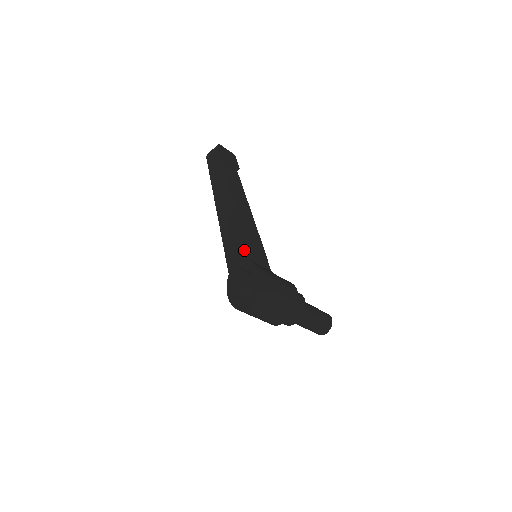
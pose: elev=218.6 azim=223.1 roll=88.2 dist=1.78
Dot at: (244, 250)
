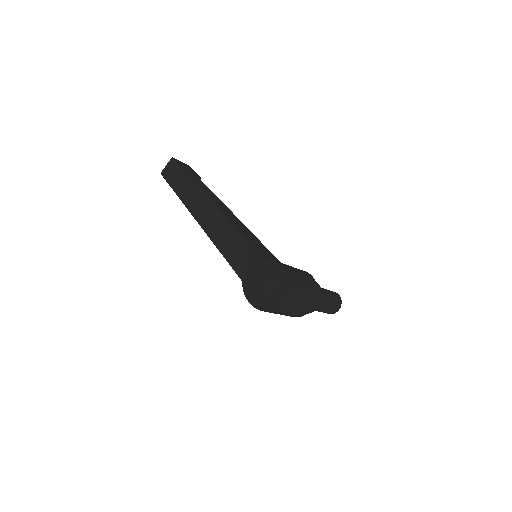
Dot at: (252, 250)
